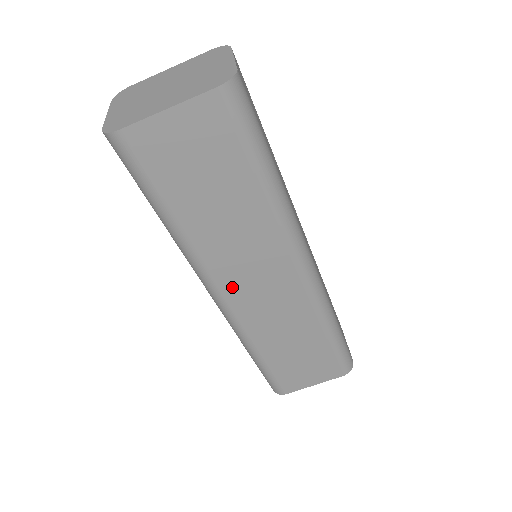
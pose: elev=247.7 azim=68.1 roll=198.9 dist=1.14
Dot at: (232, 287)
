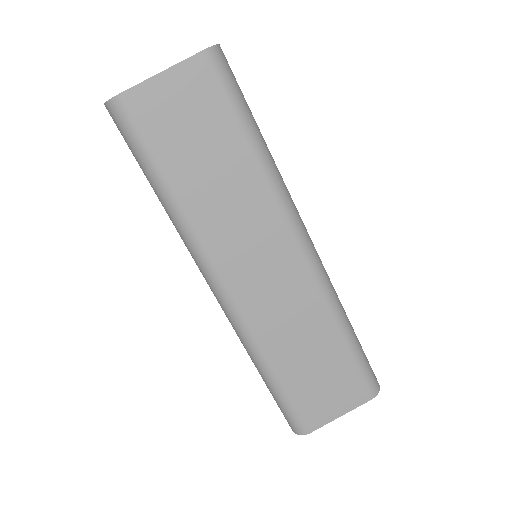
Dot at: (234, 272)
